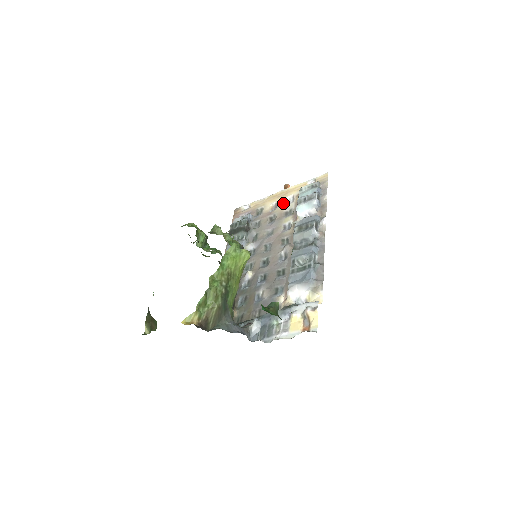
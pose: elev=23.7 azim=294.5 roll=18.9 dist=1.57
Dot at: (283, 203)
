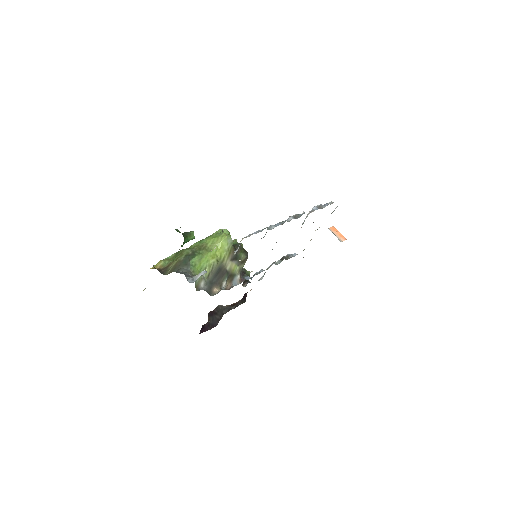
Dot at: occluded
